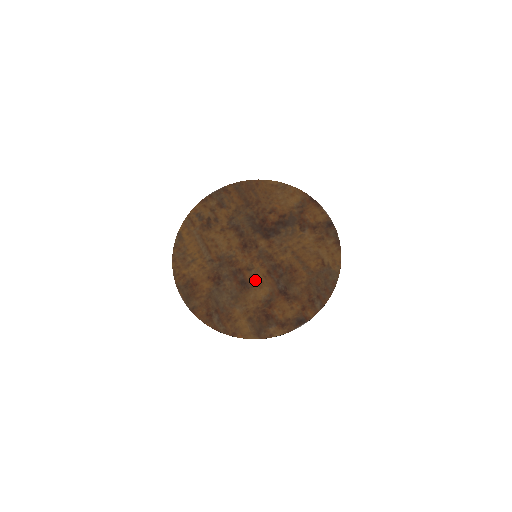
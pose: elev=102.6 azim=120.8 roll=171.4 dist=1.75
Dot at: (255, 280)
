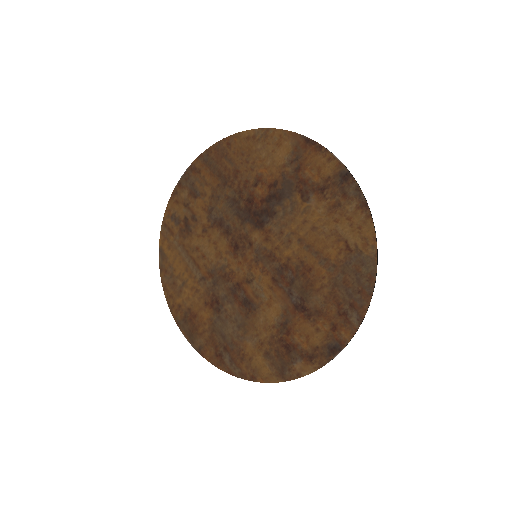
Dot at: (260, 296)
